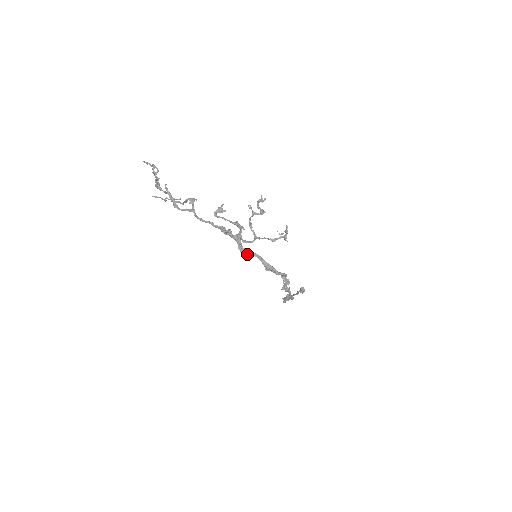
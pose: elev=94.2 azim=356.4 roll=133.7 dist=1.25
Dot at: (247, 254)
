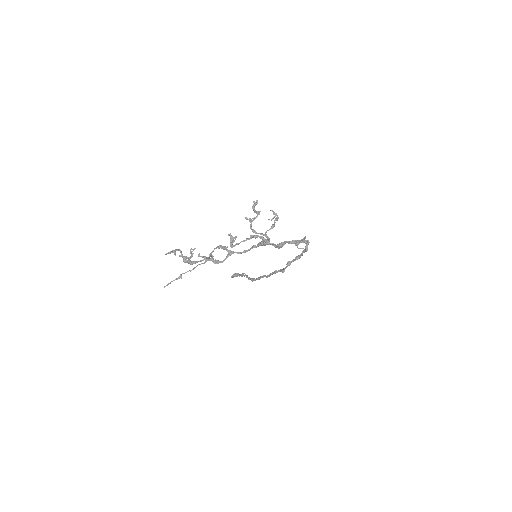
Dot at: occluded
